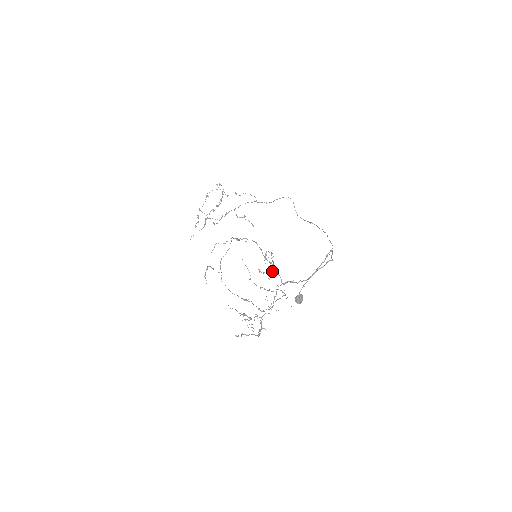
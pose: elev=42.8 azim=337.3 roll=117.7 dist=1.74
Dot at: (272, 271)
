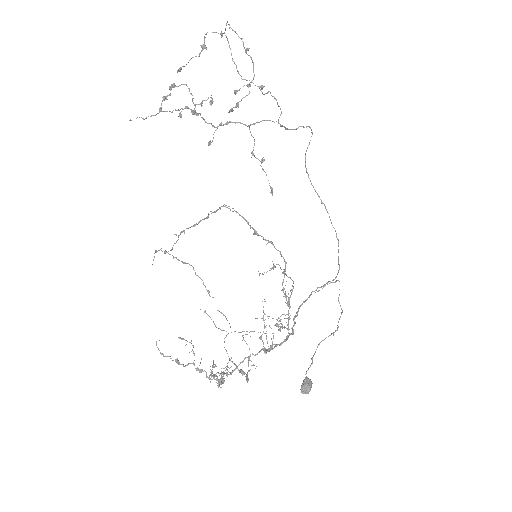
Dot at: occluded
